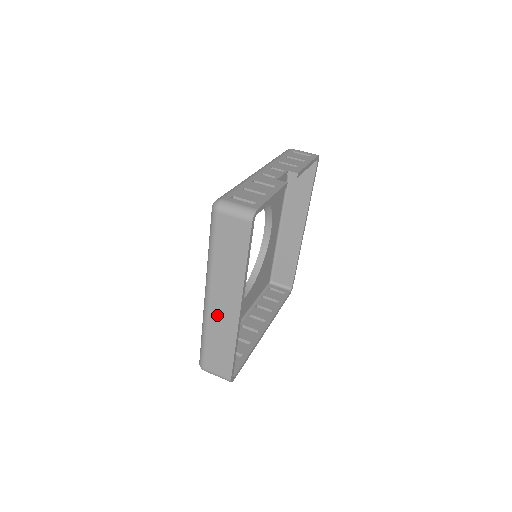
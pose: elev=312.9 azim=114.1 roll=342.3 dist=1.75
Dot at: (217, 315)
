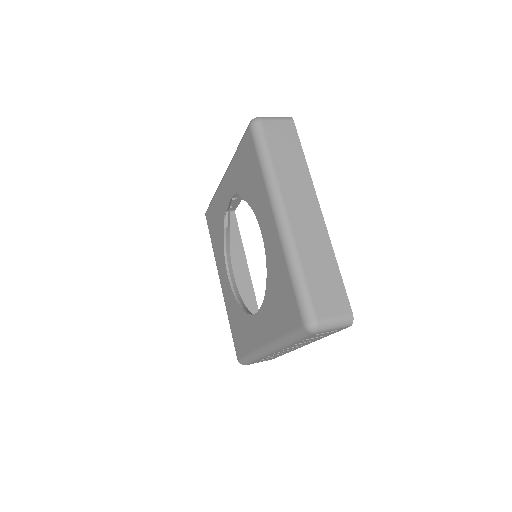
Dot at: (302, 229)
